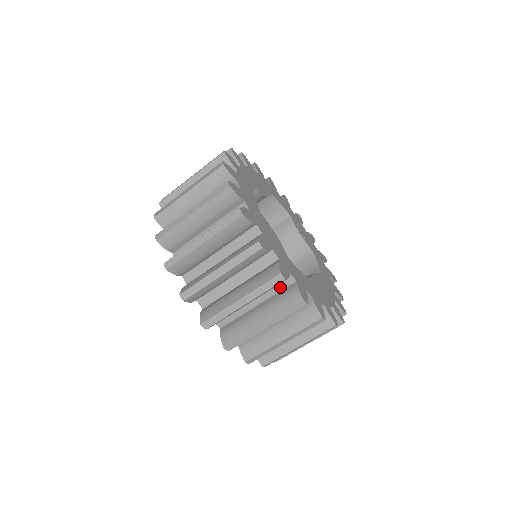
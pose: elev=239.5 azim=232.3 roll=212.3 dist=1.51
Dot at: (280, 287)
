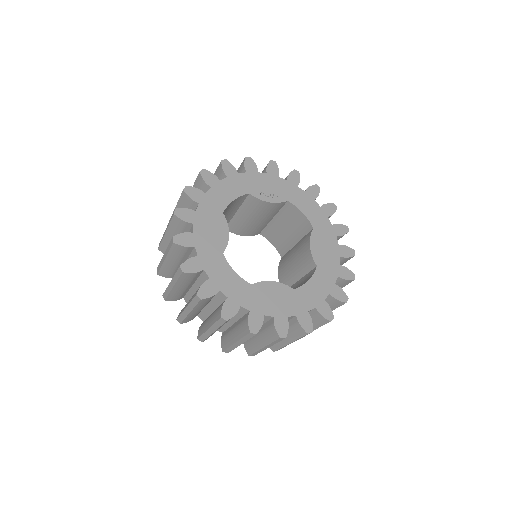
Dot at: occluded
